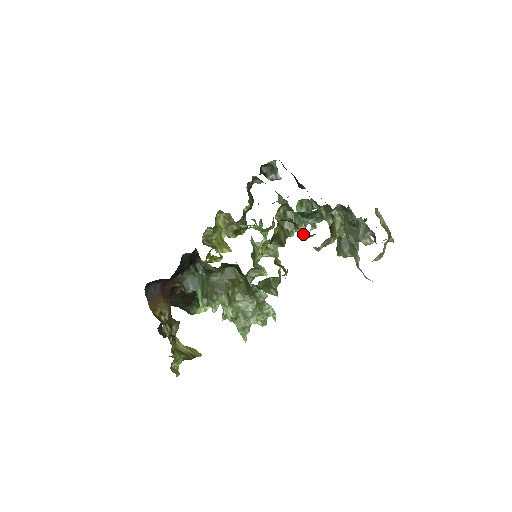
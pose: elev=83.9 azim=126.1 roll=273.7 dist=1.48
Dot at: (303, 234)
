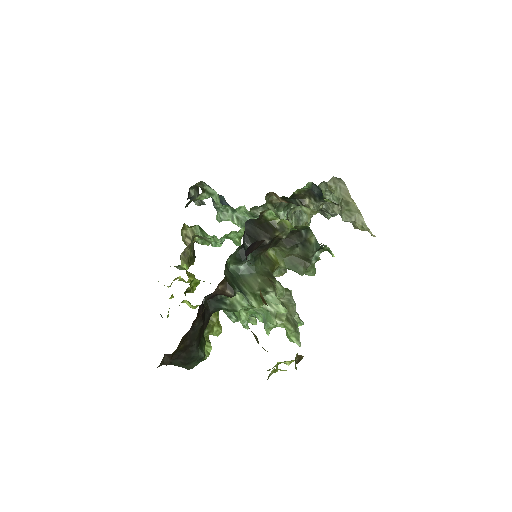
Dot at: (317, 203)
